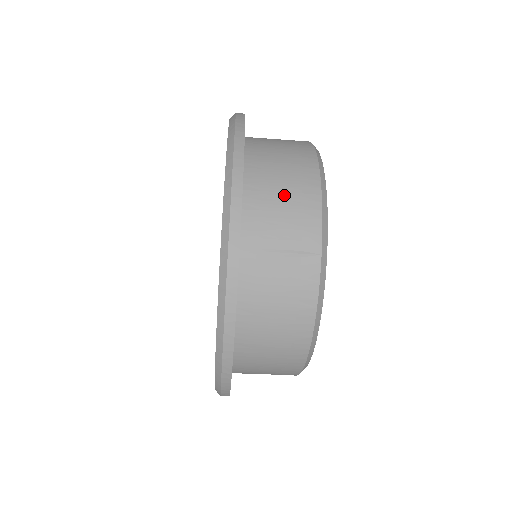
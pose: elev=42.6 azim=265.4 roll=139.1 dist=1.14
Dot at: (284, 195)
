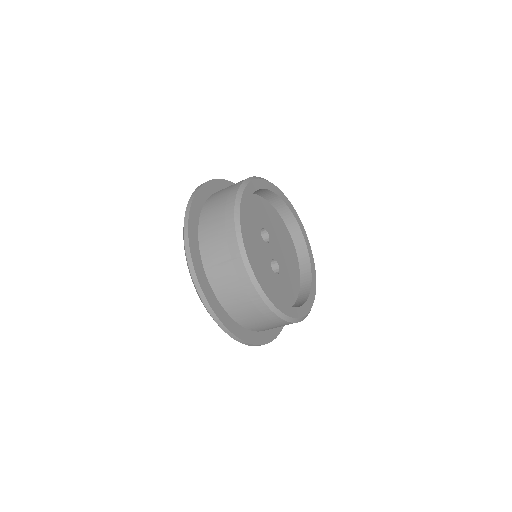
Dot at: (217, 231)
